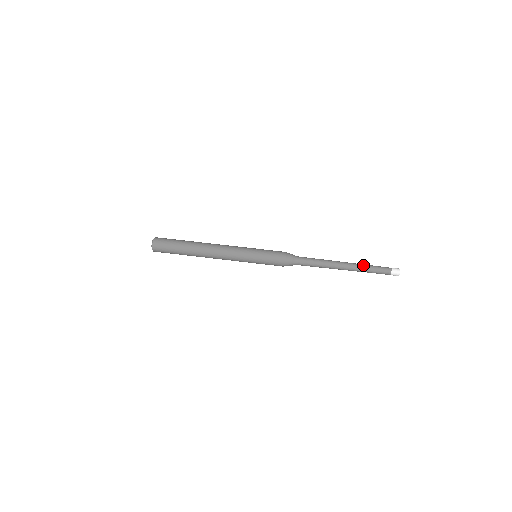
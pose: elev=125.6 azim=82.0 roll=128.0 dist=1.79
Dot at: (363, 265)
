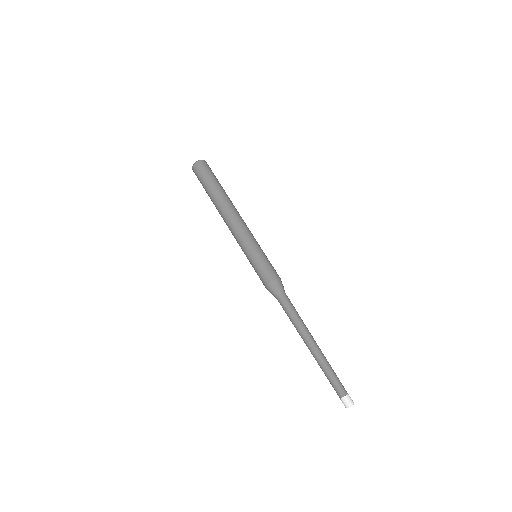
Dot at: (327, 362)
